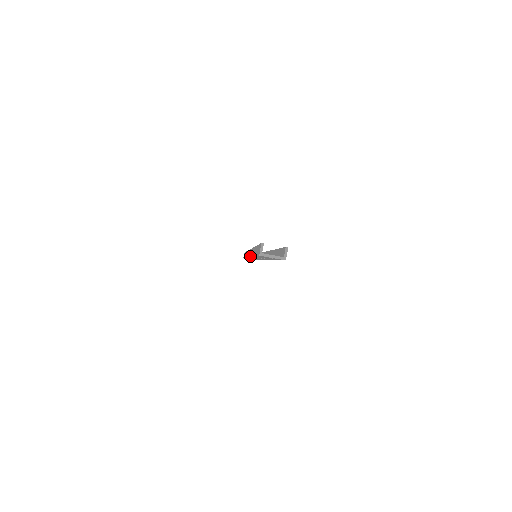
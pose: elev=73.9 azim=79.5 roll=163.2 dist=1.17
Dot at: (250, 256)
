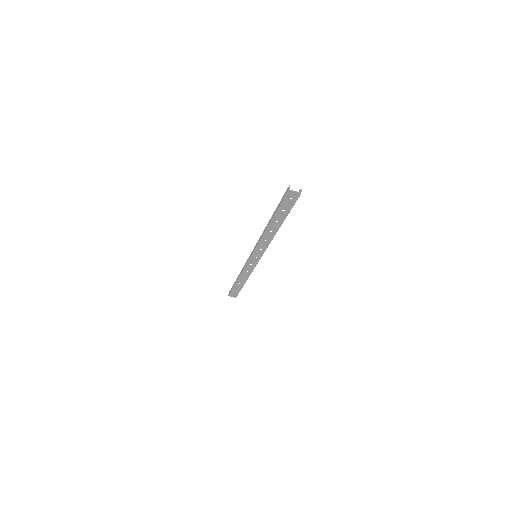
Dot at: (261, 237)
